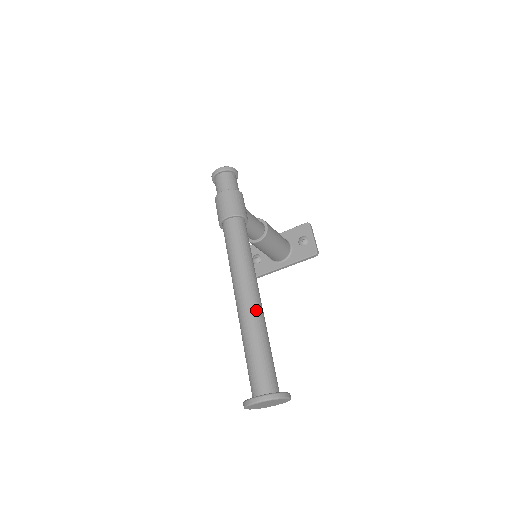
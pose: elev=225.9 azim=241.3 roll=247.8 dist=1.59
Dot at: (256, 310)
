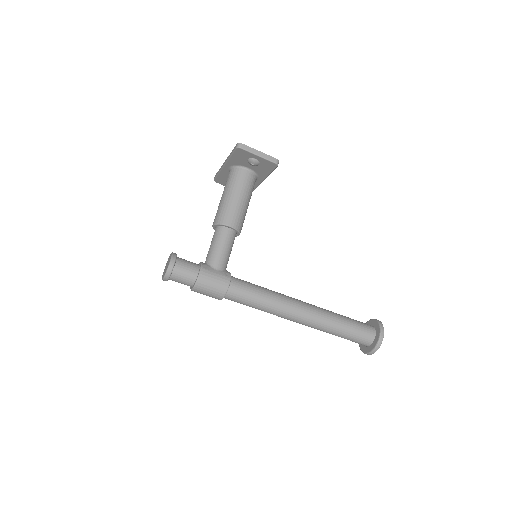
Dot at: (313, 322)
